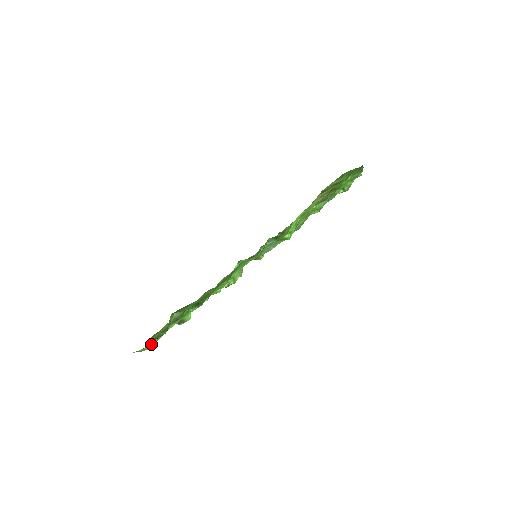
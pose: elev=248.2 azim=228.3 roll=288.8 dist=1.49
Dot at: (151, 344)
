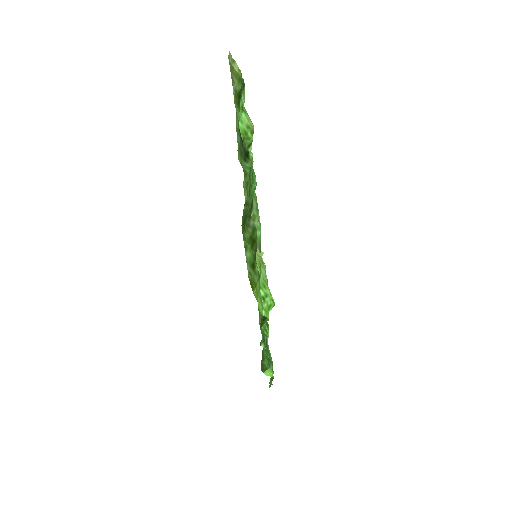
Dot at: occluded
